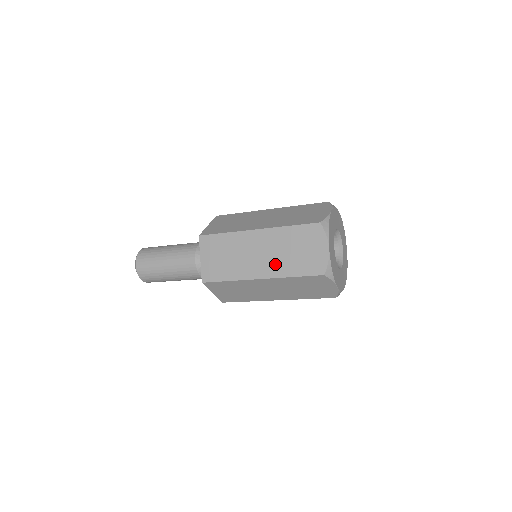
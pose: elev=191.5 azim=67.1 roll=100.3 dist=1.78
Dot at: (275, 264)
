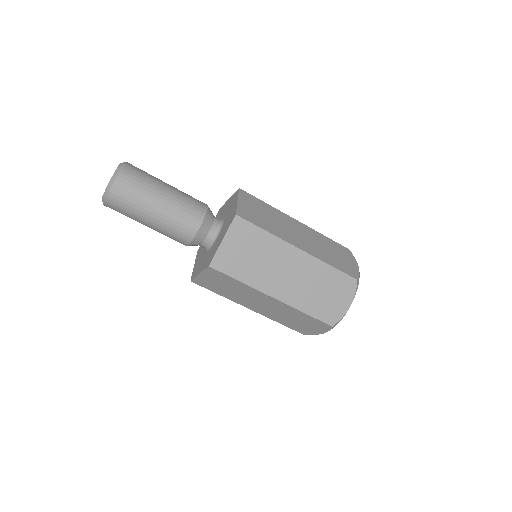
Dot at: (297, 292)
